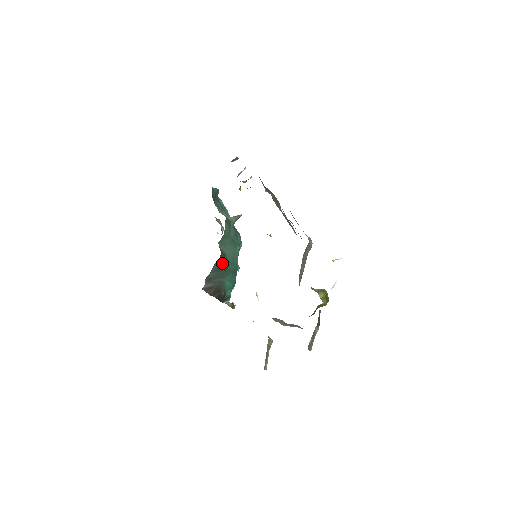
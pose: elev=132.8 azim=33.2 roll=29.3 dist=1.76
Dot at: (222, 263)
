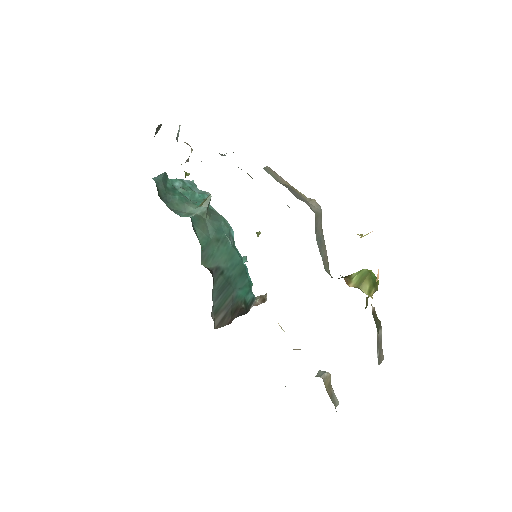
Dot at: (220, 280)
